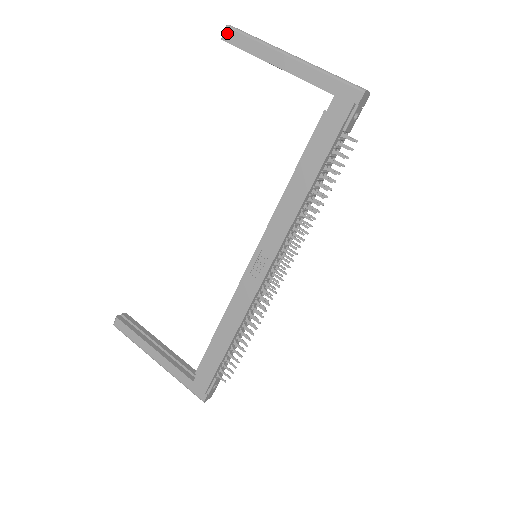
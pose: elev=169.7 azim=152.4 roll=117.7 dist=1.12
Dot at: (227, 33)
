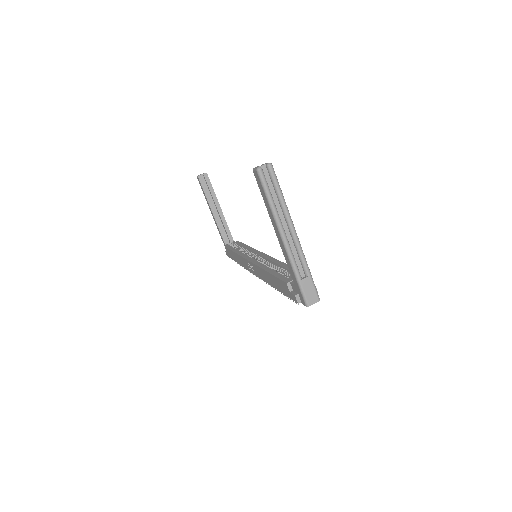
Dot at: (256, 174)
